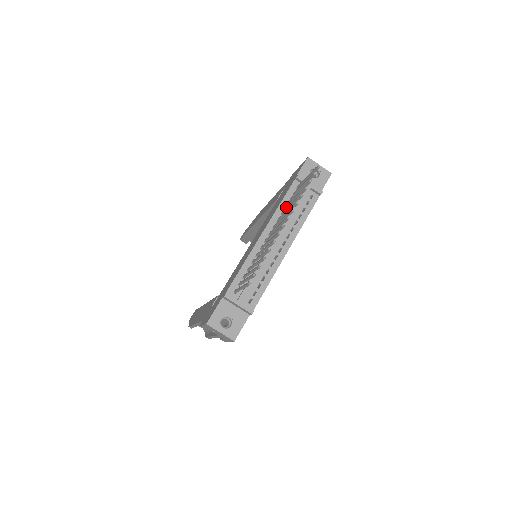
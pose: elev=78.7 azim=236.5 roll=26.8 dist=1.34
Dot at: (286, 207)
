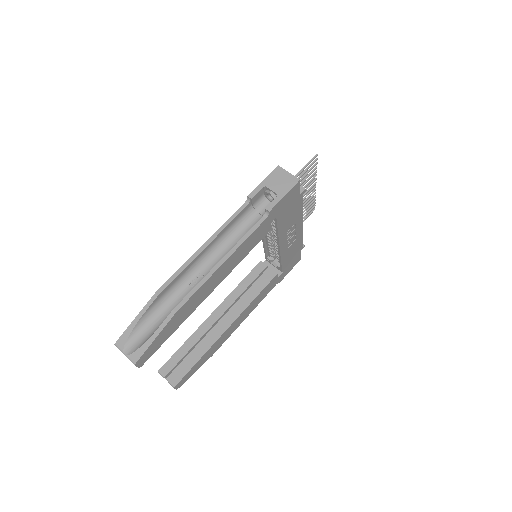
Dot at: occluded
